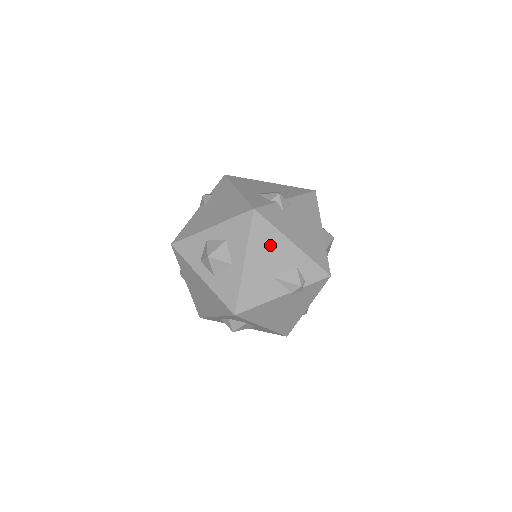
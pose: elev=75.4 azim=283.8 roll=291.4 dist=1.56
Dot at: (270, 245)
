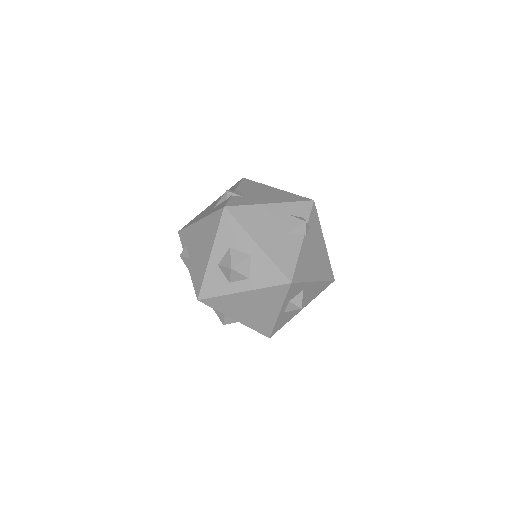
Dot at: (259, 218)
